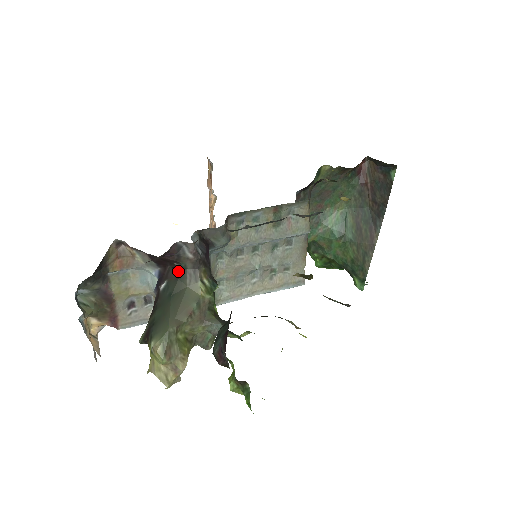
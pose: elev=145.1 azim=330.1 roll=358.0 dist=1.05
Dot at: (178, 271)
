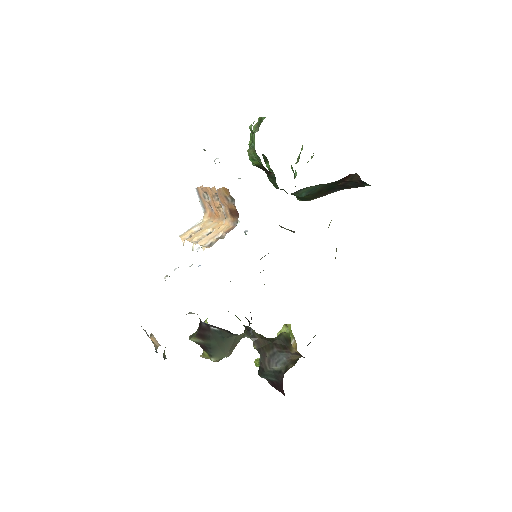
Dot at: (233, 334)
